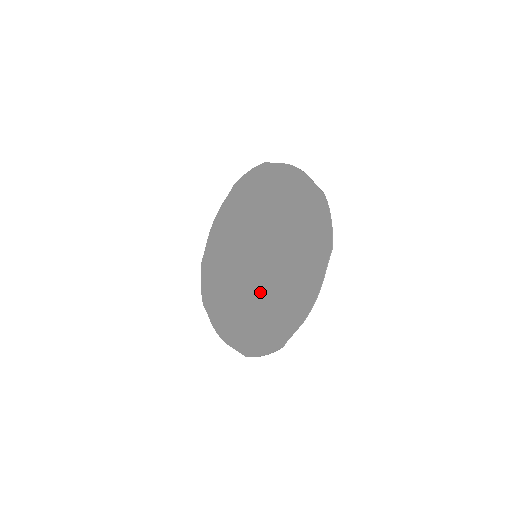
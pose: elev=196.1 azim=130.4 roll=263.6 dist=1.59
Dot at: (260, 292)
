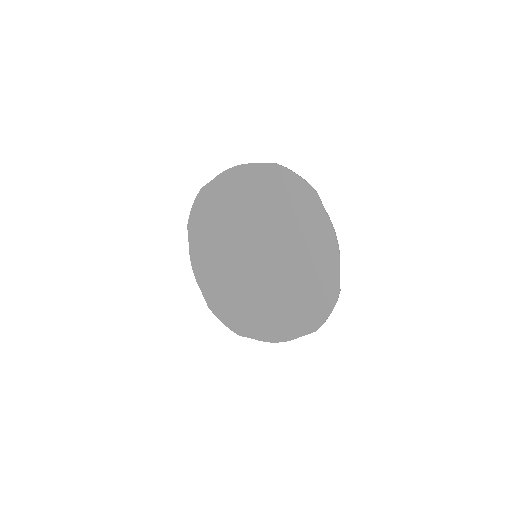
Dot at: (244, 286)
